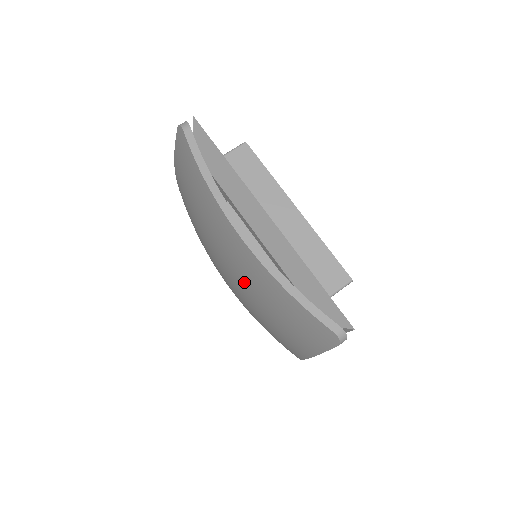
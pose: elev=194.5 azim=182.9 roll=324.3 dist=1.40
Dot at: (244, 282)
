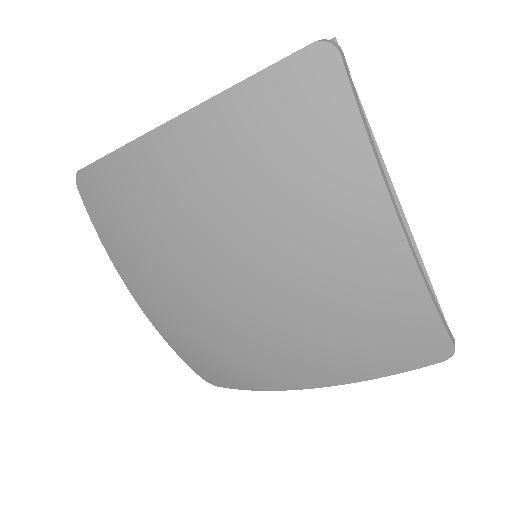
Dot at: (225, 192)
